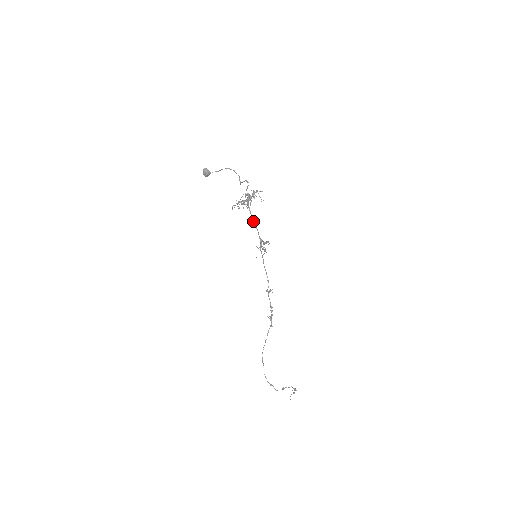
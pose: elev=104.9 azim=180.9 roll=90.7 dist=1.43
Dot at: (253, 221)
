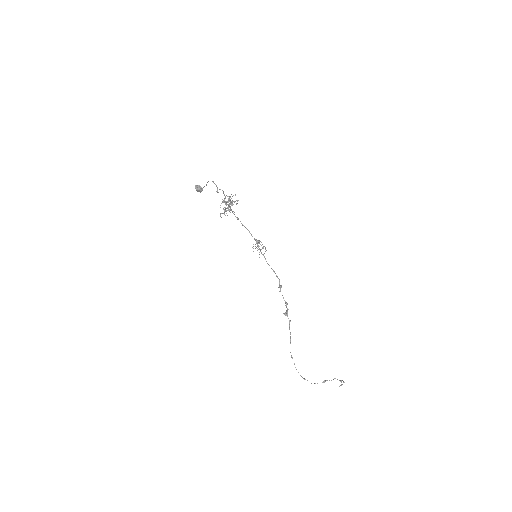
Dot at: occluded
